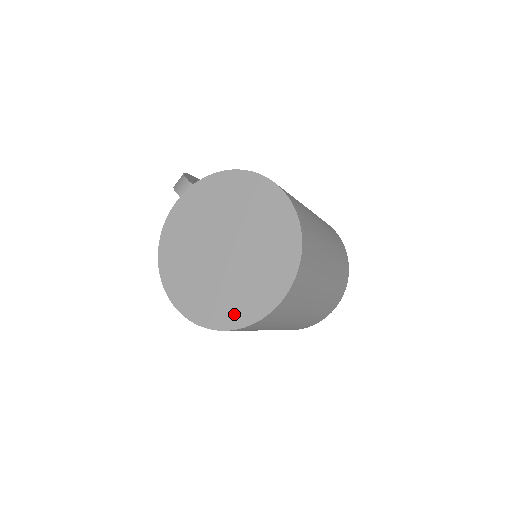
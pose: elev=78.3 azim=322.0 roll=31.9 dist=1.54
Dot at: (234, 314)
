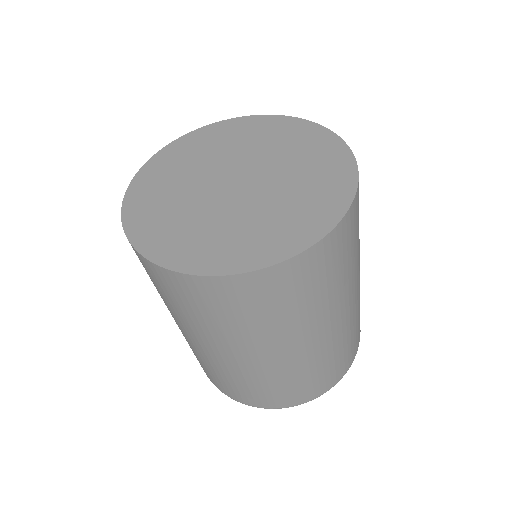
Dot at: (202, 255)
